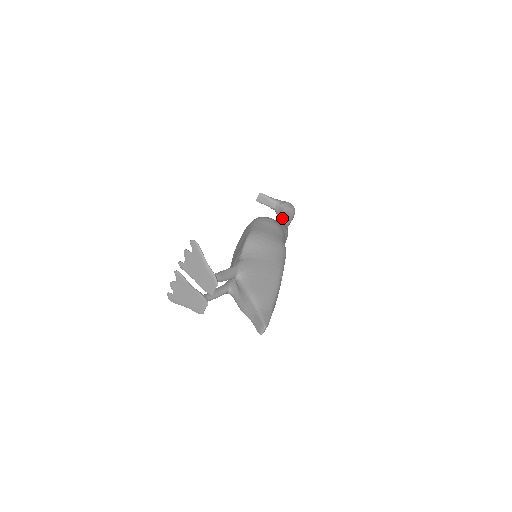
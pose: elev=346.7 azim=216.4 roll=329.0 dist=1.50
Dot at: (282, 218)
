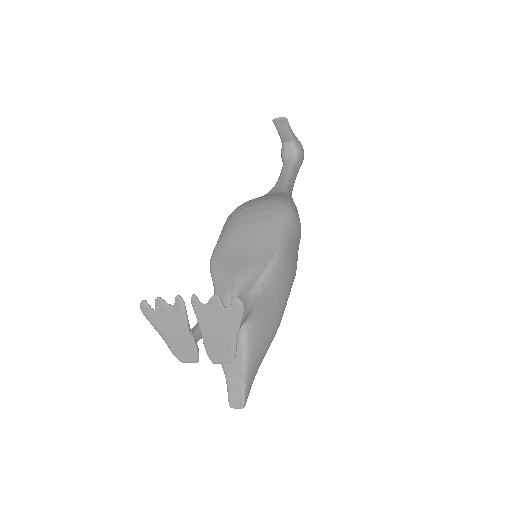
Dot at: (291, 179)
